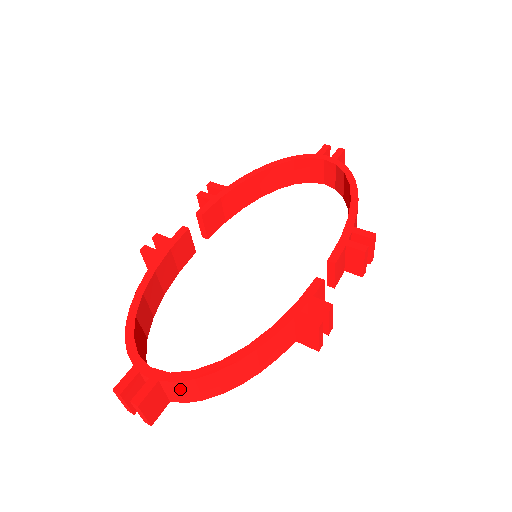
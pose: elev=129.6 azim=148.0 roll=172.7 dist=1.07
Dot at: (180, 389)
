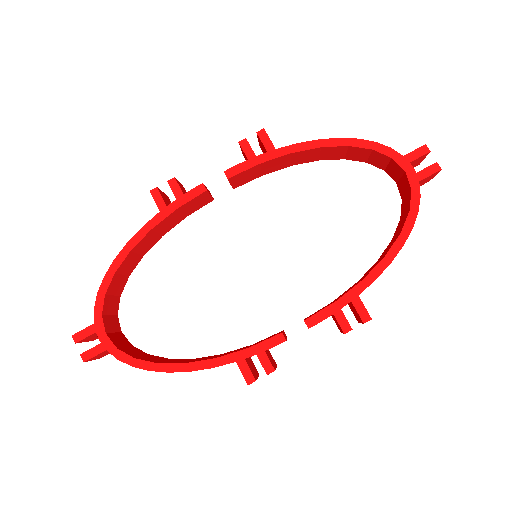
Dot at: occluded
